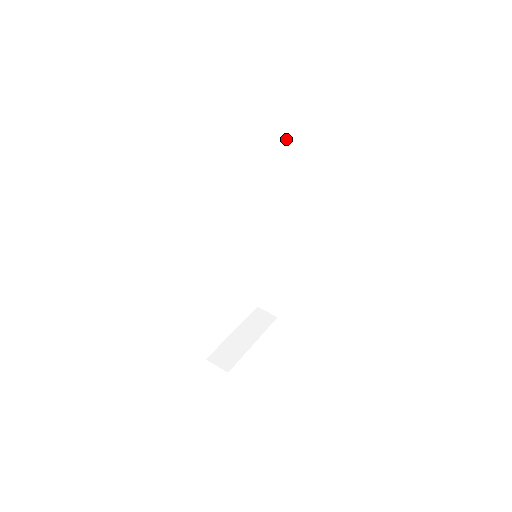
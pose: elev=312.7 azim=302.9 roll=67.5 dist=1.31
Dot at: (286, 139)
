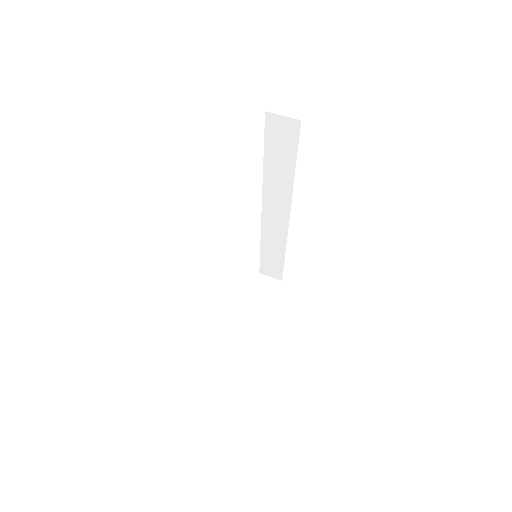
Dot at: (265, 126)
